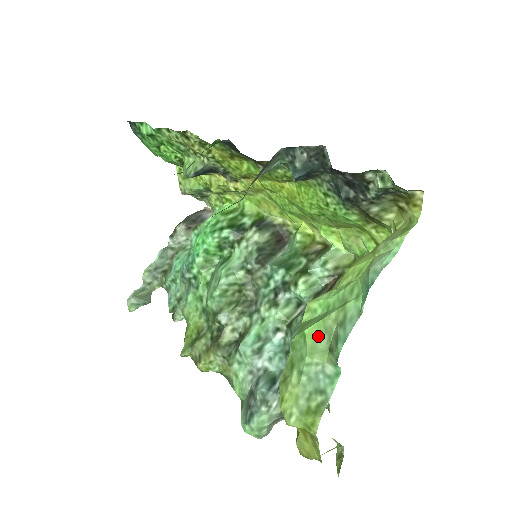
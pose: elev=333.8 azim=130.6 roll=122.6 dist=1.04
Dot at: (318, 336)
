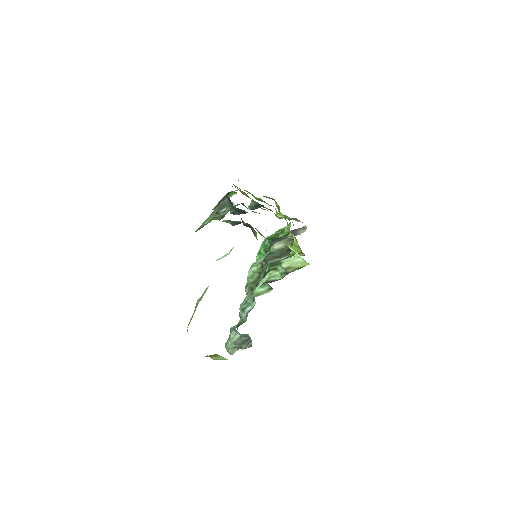
Dot at: occluded
